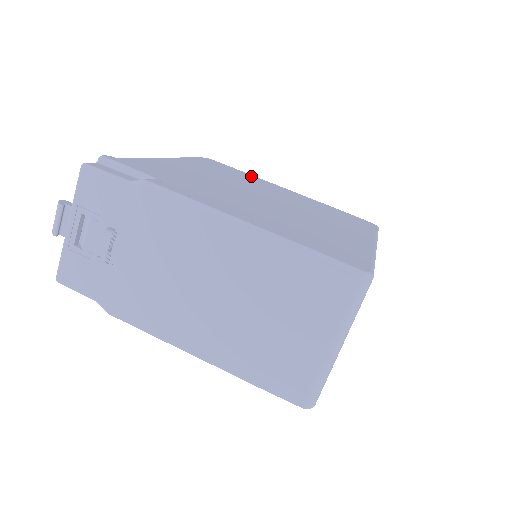
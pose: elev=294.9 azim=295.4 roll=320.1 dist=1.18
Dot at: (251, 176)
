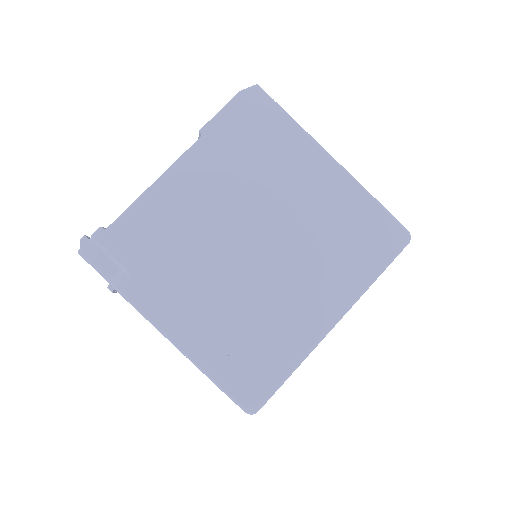
Dot at: (290, 136)
